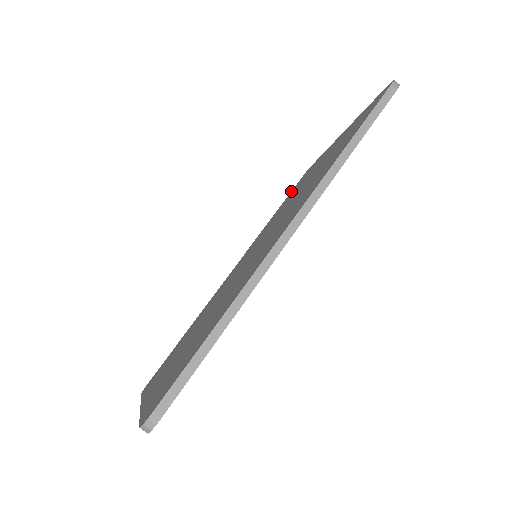
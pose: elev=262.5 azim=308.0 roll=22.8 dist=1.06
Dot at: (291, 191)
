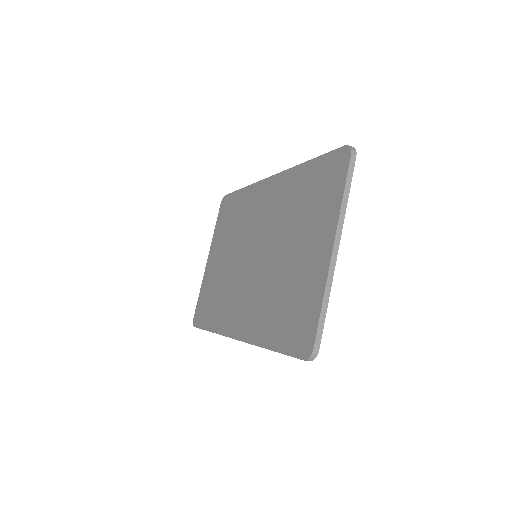
Dot at: (329, 154)
